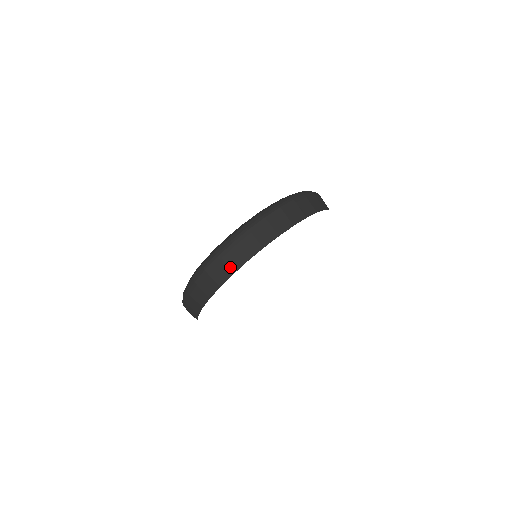
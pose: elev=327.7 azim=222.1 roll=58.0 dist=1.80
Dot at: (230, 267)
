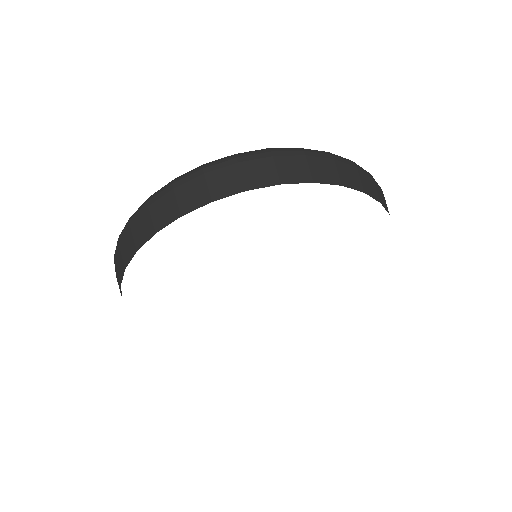
Dot at: (248, 179)
